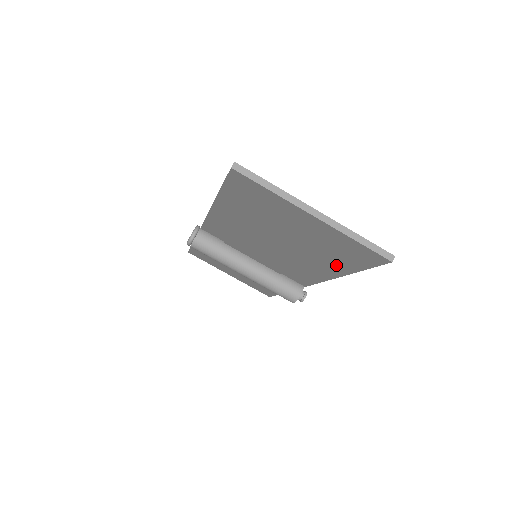
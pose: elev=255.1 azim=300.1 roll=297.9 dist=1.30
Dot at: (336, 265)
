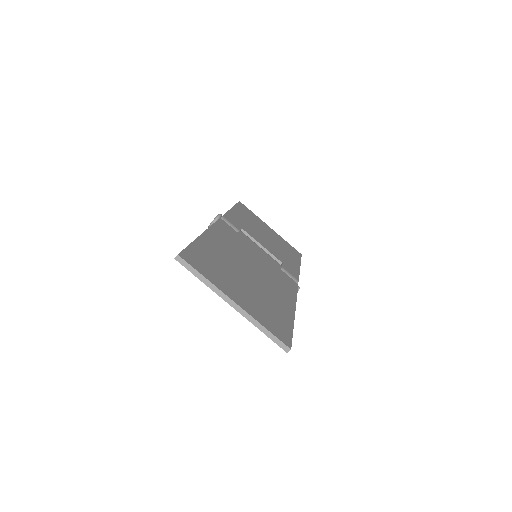
Dot at: occluded
